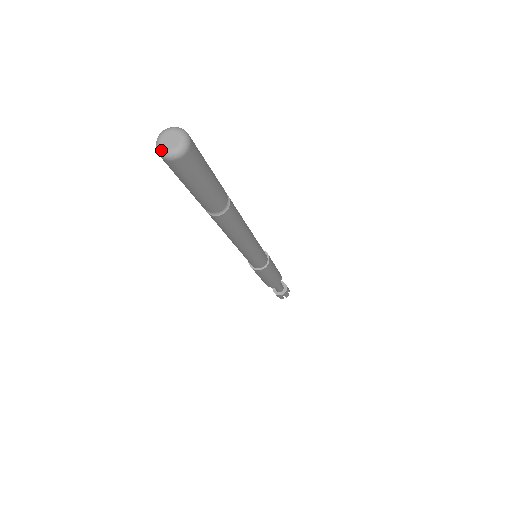
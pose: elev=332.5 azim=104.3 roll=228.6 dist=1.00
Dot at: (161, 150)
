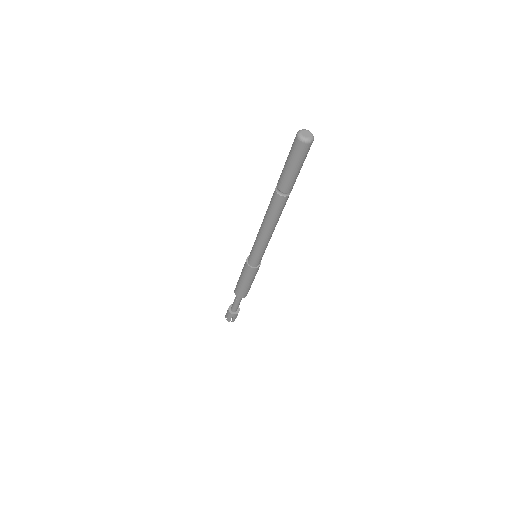
Dot at: (306, 139)
